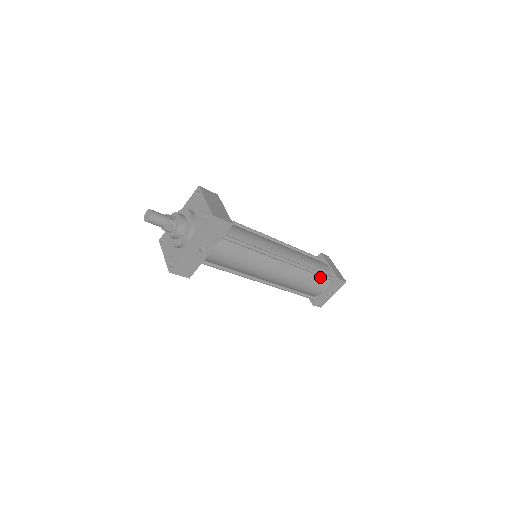
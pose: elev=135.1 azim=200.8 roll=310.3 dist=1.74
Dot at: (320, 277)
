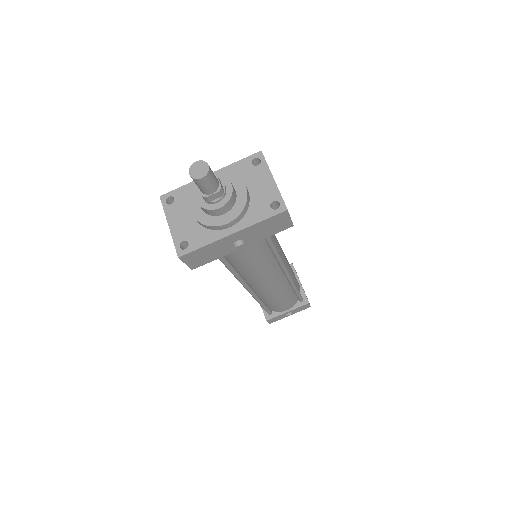
Dot at: (294, 296)
